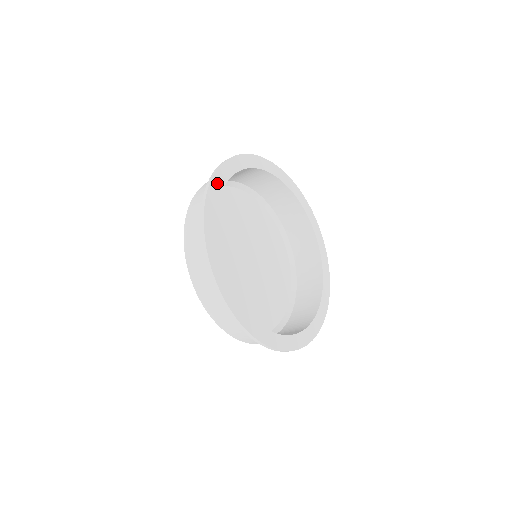
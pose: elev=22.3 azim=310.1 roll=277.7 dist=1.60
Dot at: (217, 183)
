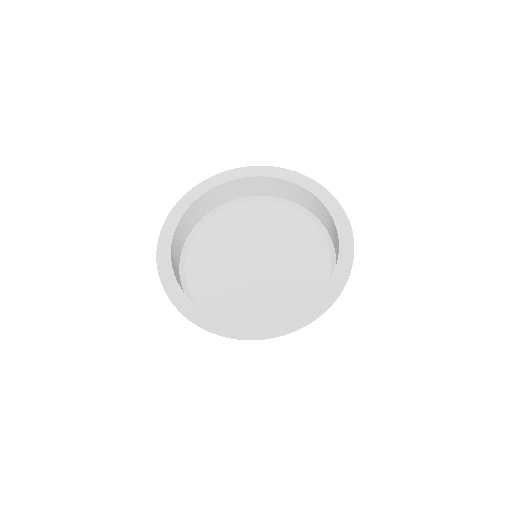
Dot at: (166, 235)
